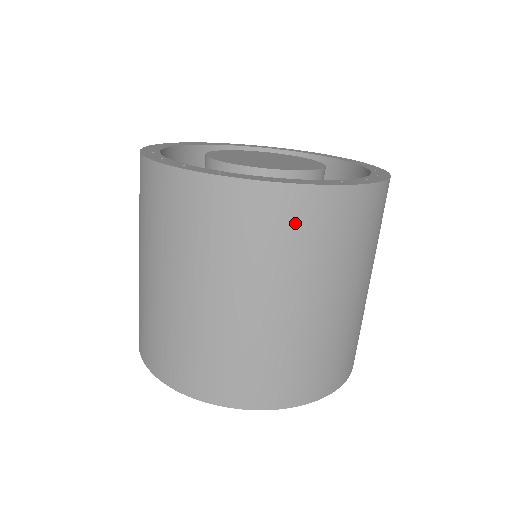
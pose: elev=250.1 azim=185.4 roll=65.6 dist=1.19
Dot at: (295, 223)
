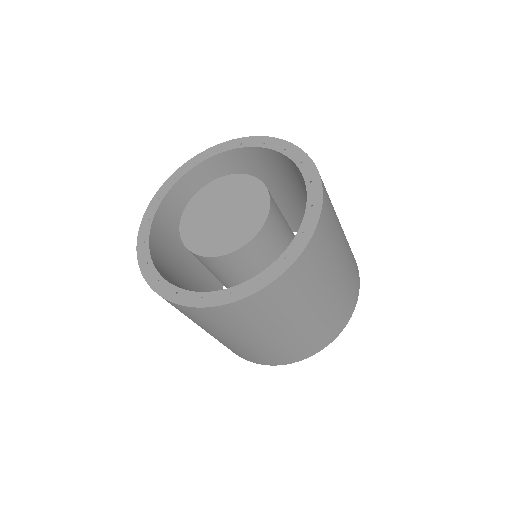
Dot at: (296, 283)
